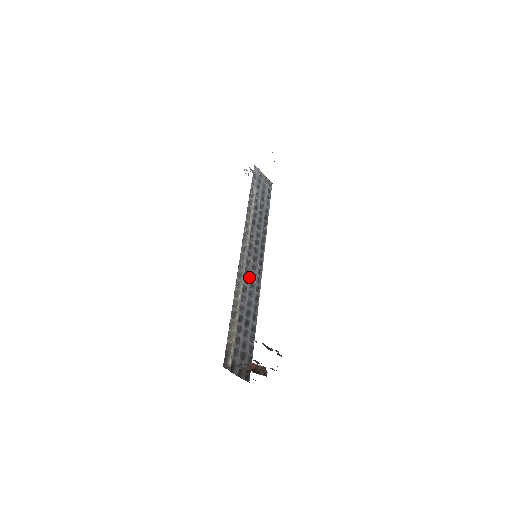
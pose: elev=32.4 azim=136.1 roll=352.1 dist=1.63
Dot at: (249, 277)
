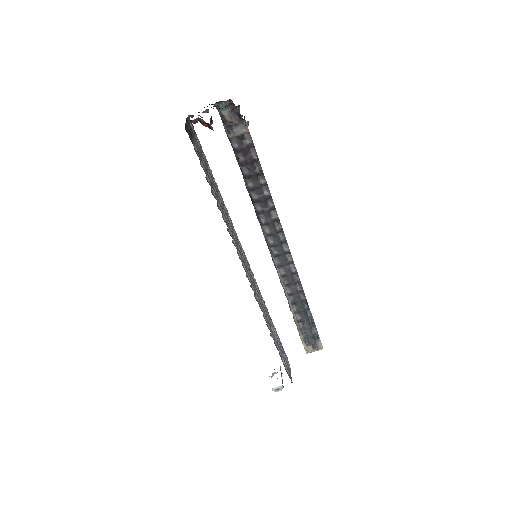
Dot at: (237, 242)
